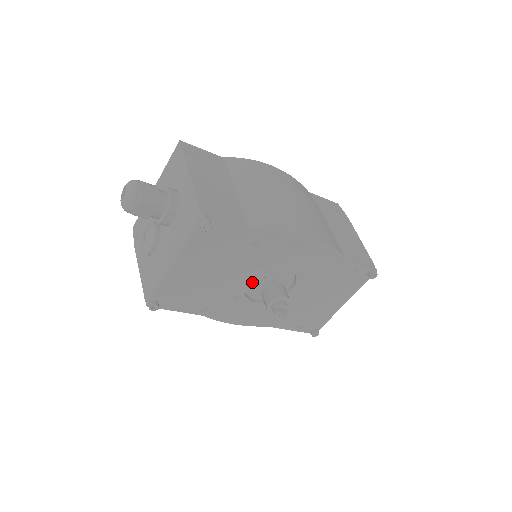
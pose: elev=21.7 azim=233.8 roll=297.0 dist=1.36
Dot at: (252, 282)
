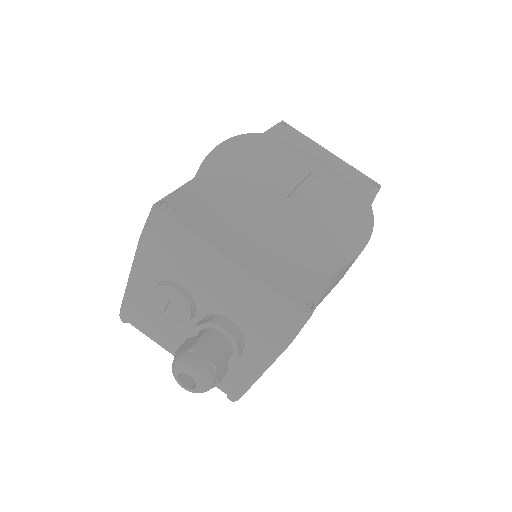
Dot at: occluded
